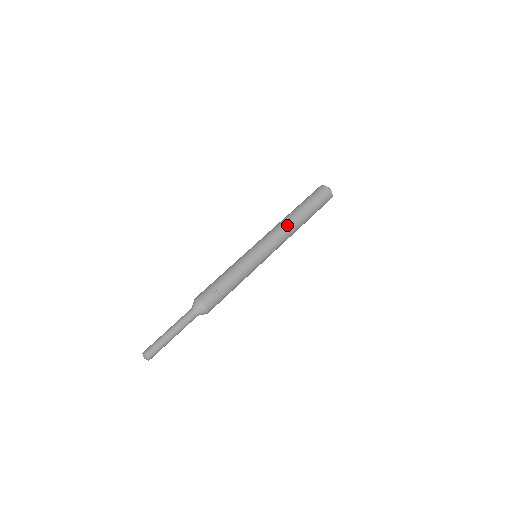
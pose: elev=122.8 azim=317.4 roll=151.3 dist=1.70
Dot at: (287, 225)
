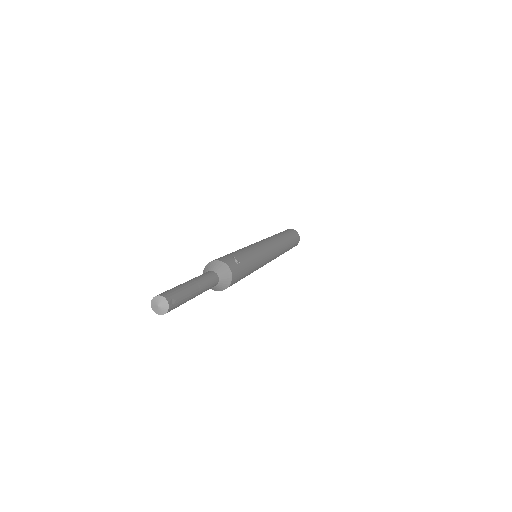
Dot at: (277, 238)
